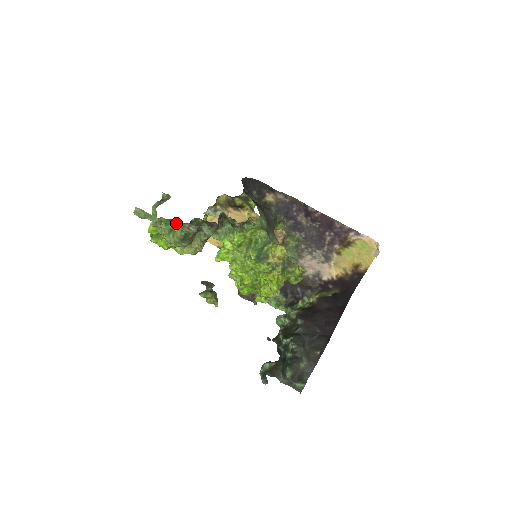
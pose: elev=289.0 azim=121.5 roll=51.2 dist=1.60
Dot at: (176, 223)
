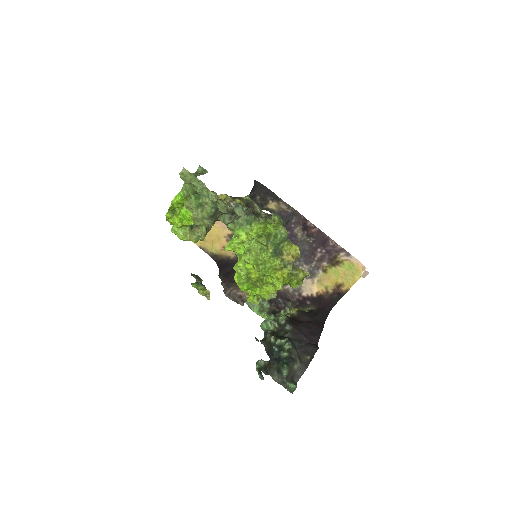
Dot at: occluded
